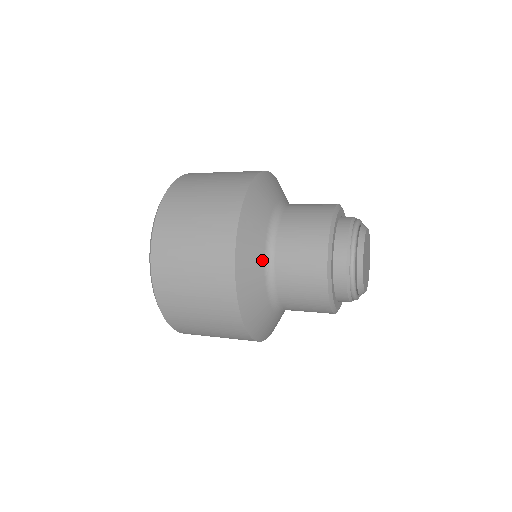
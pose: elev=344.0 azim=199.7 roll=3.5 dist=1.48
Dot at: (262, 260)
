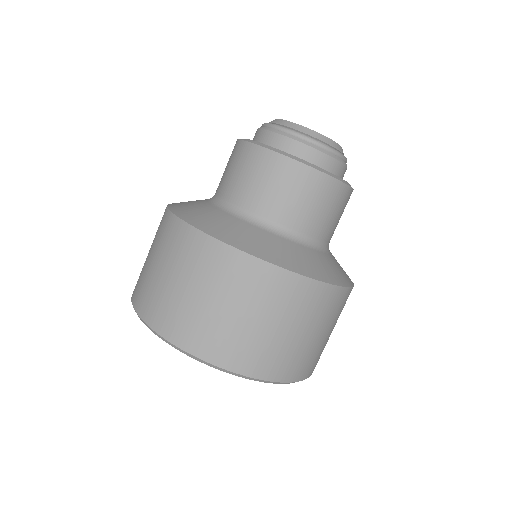
Dot at: (309, 250)
